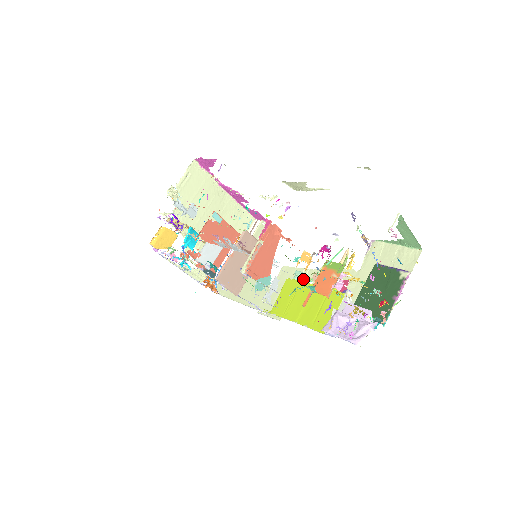
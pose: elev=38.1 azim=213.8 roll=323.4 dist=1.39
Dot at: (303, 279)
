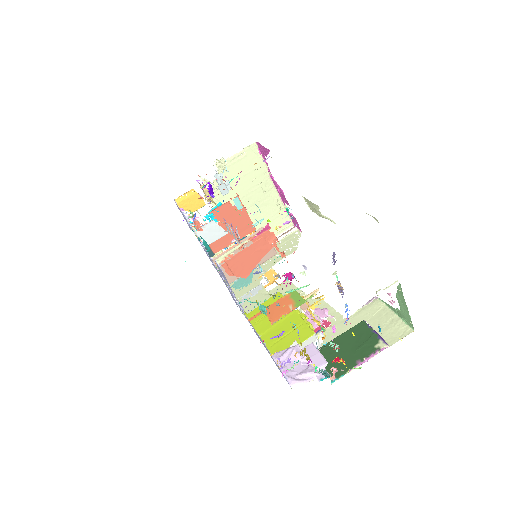
Dot at: occluded
